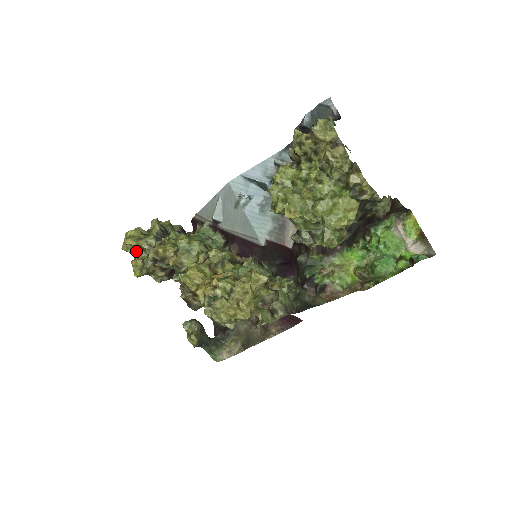
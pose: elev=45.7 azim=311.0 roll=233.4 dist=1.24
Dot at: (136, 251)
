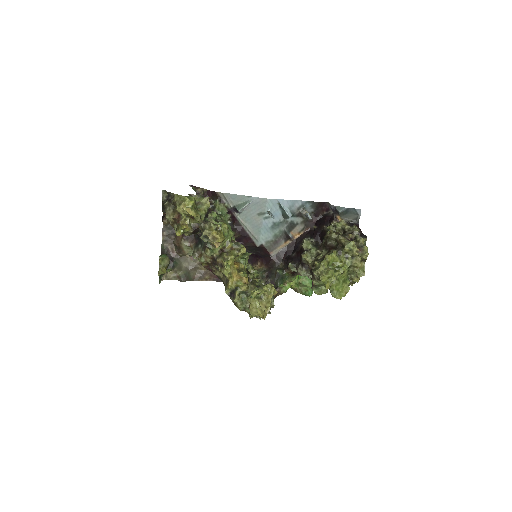
Dot at: (186, 215)
